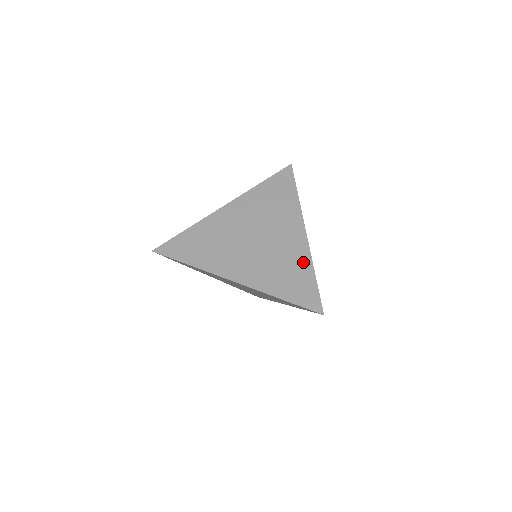
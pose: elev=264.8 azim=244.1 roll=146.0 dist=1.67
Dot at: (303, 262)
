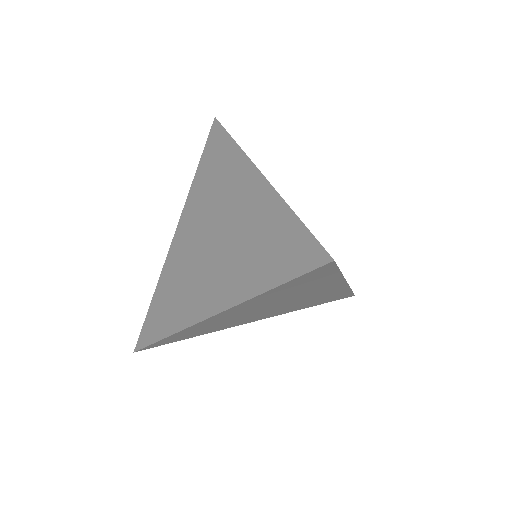
Dot at: (272, 212)
